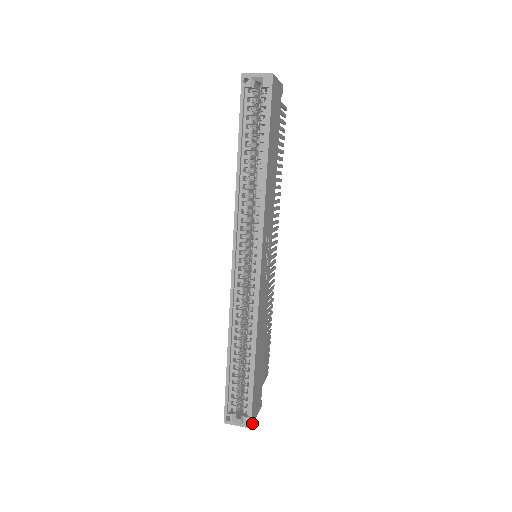
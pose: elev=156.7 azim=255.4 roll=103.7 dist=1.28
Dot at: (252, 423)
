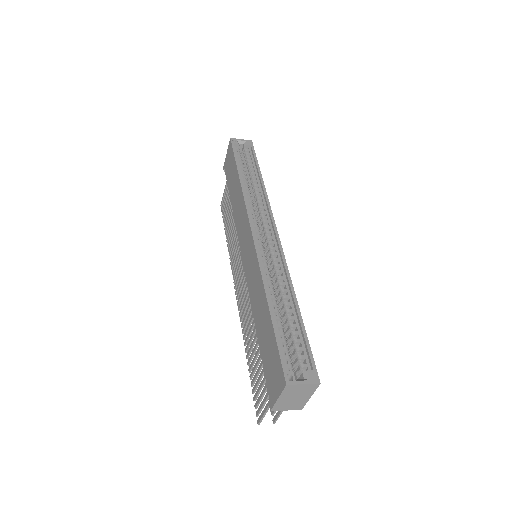
Dot at: (317, 384)
